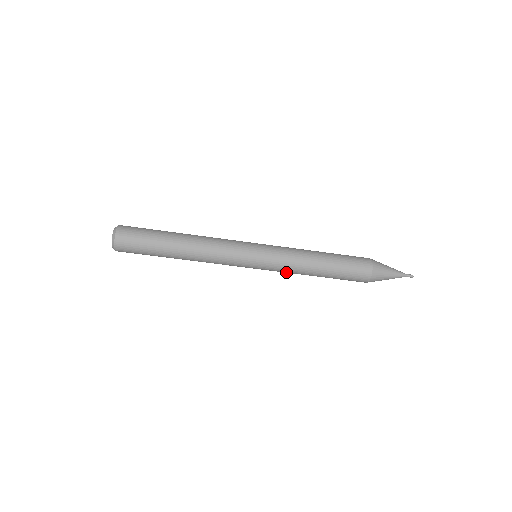
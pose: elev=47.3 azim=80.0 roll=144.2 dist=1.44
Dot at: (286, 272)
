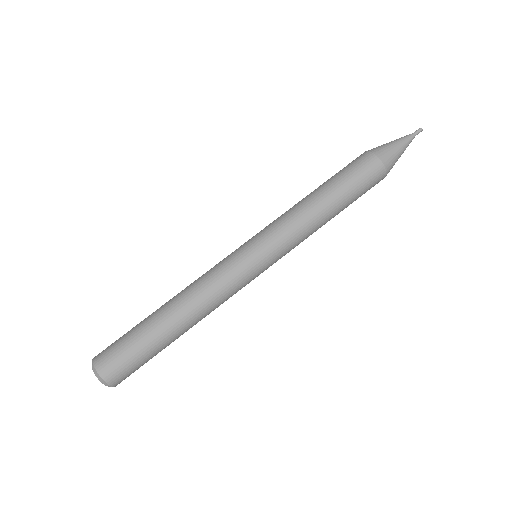
Dot at: (296, 233)
